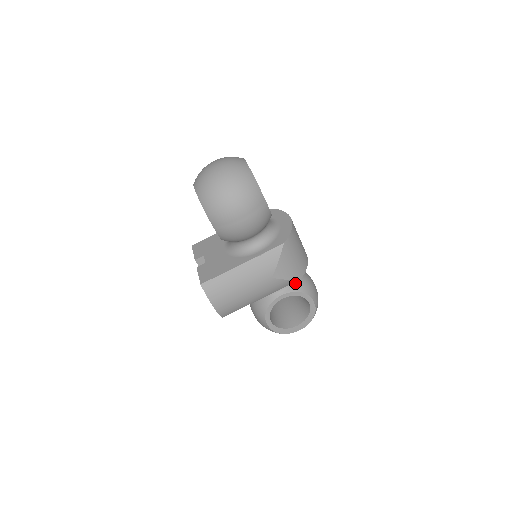
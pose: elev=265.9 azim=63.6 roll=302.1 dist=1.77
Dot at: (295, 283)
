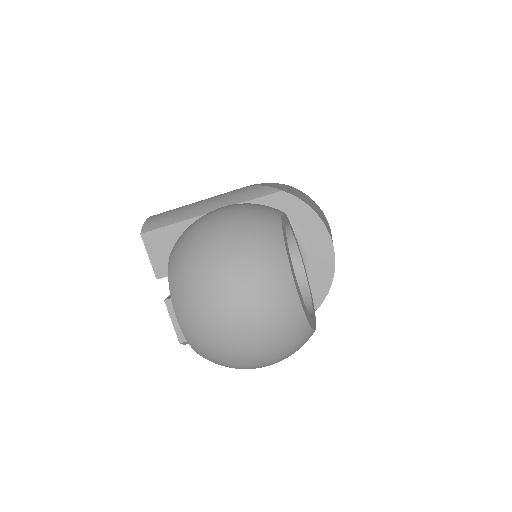
Dot at: occluded
